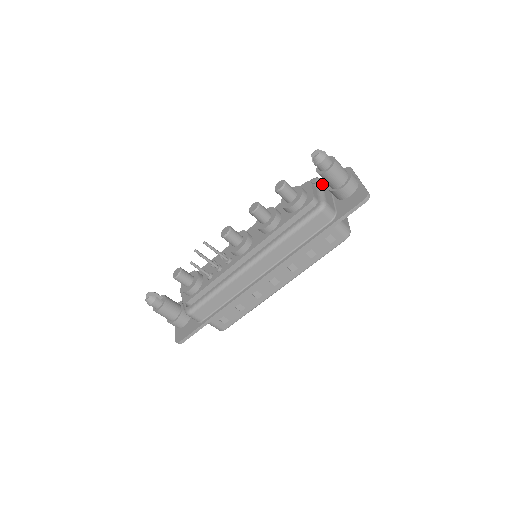
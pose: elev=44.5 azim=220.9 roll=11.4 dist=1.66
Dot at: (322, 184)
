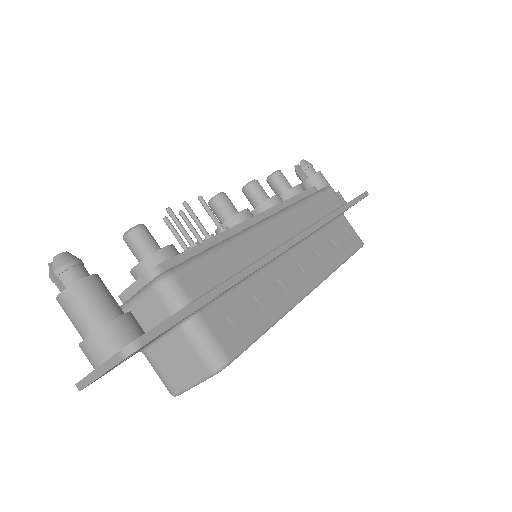
Dot at: occluded
